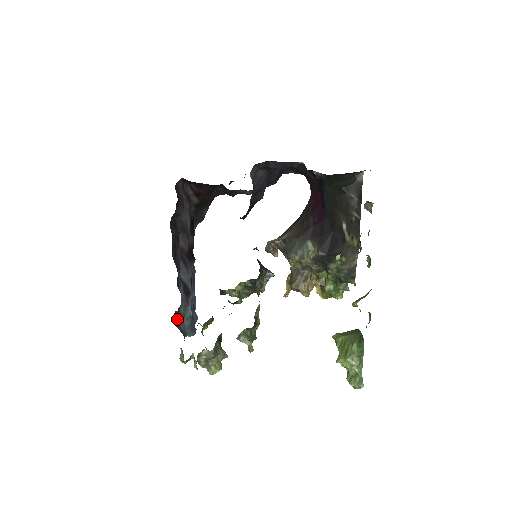
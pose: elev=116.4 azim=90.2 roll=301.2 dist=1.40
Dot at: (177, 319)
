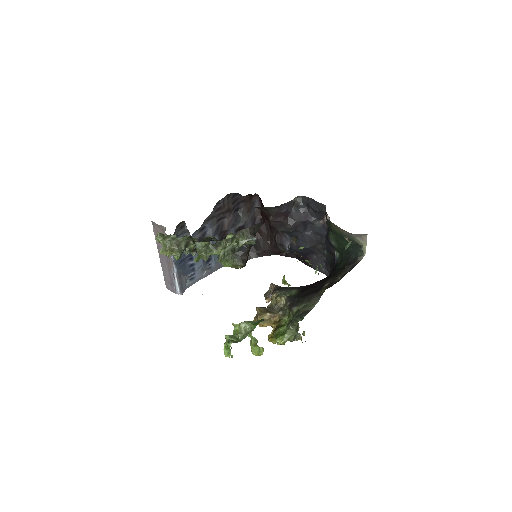
Dot at: (181, 230)
